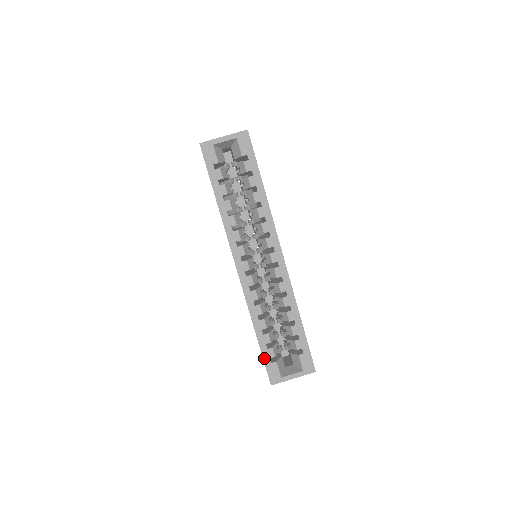
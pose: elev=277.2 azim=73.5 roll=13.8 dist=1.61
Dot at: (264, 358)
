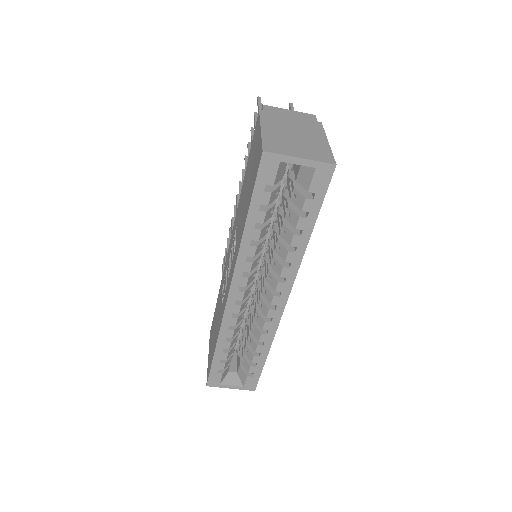
Dot at: (212, 368)
